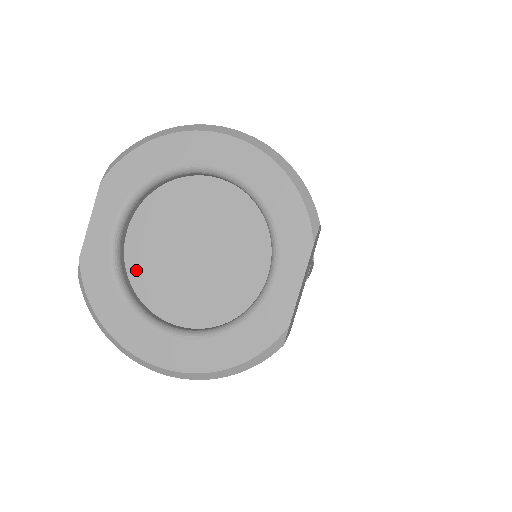
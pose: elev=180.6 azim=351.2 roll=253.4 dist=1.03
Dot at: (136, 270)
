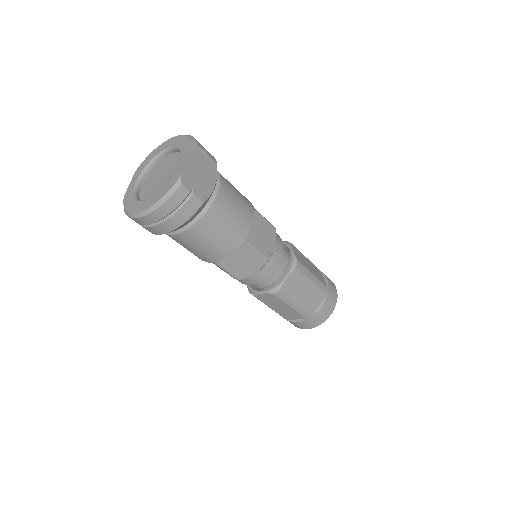
Dot at: (142, 194)
